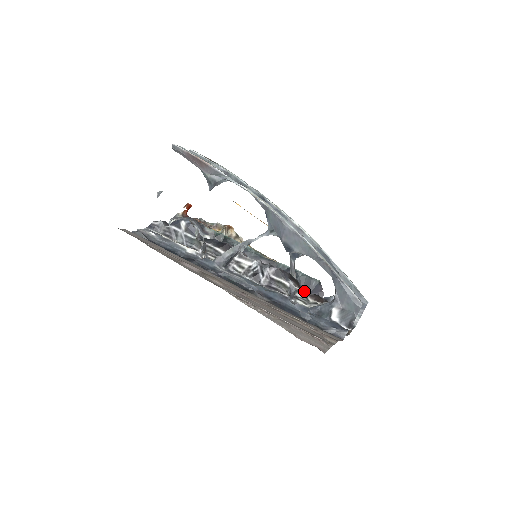
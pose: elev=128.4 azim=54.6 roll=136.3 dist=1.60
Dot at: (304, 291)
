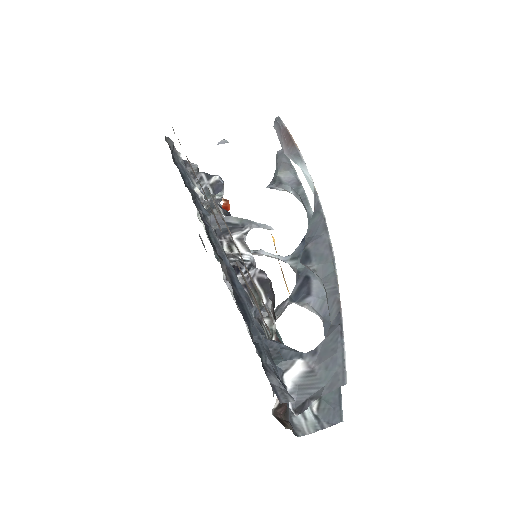
Dot at: occluded
